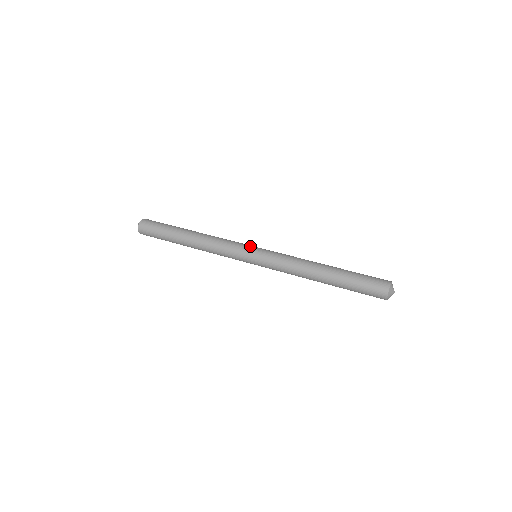
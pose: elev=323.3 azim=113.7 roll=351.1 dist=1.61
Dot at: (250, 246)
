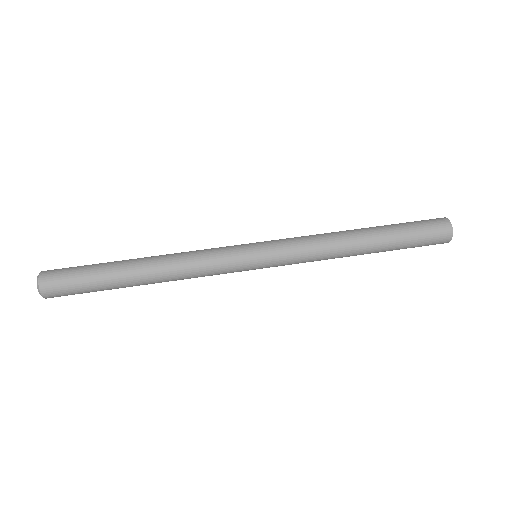
Dot at: (243, 244)
